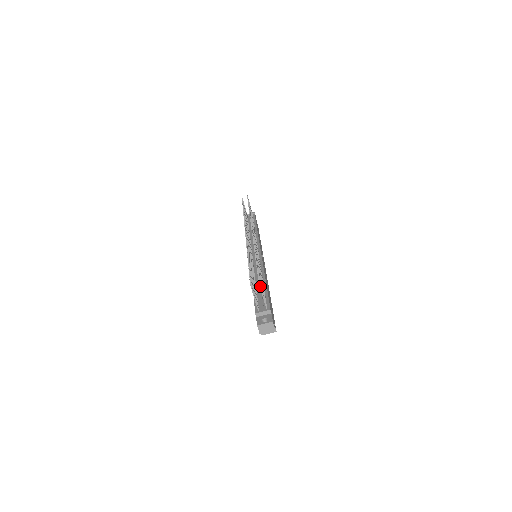
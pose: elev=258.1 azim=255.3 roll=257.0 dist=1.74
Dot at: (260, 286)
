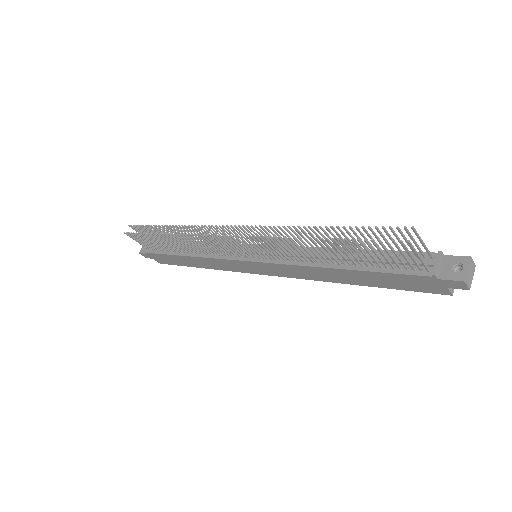
Dot at: (416, 233)
